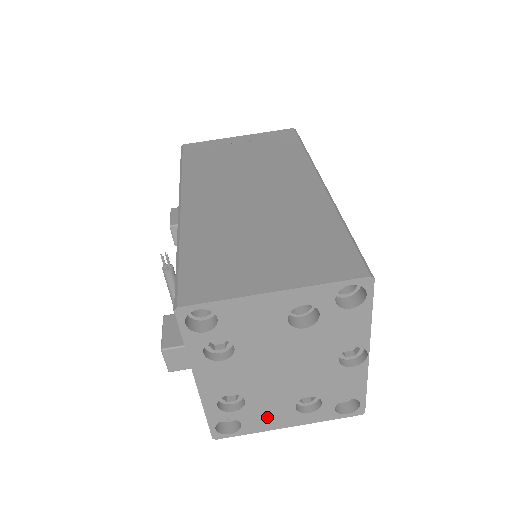
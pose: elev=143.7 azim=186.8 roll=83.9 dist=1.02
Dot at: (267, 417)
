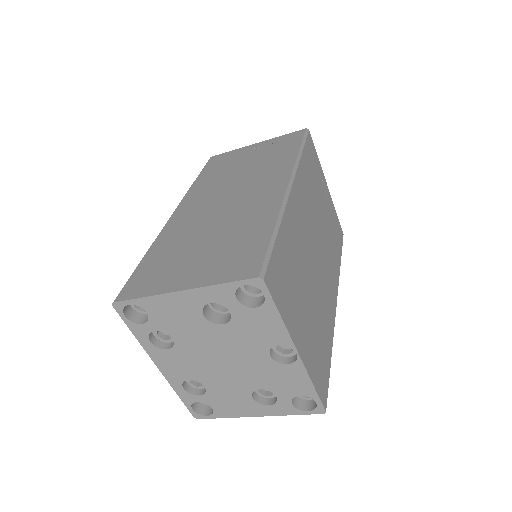
Dot at: (232, 404)
